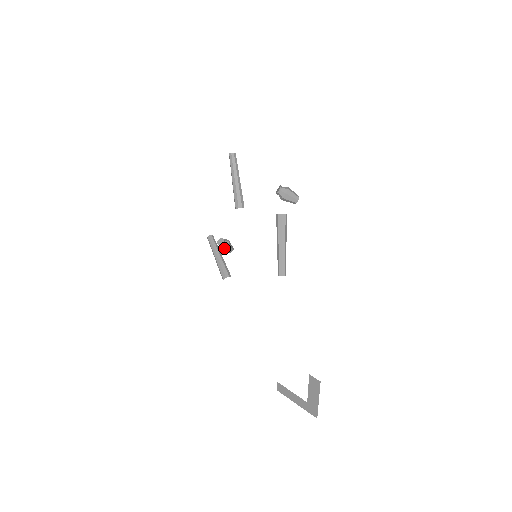
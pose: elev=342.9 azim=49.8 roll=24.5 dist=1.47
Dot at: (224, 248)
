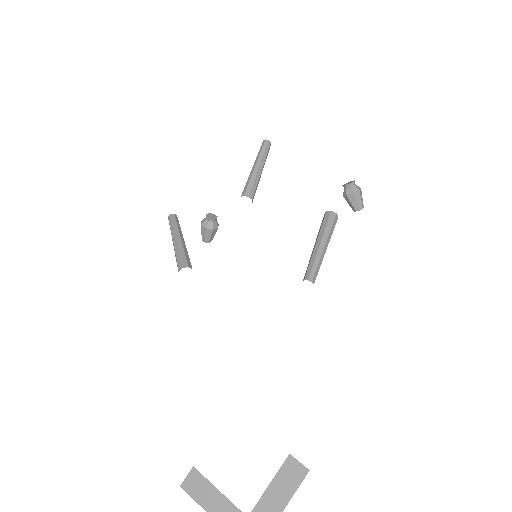
Dot at: (211, 227)
